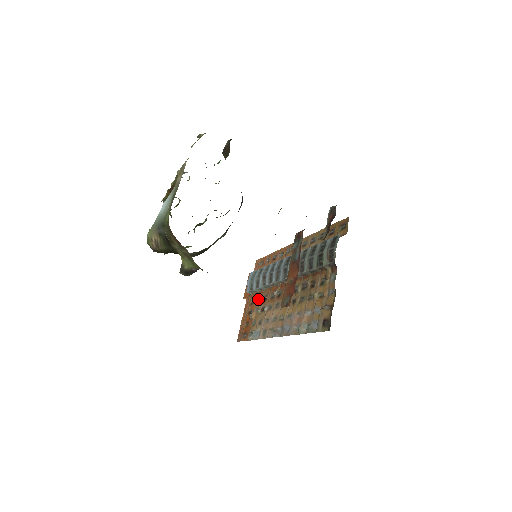
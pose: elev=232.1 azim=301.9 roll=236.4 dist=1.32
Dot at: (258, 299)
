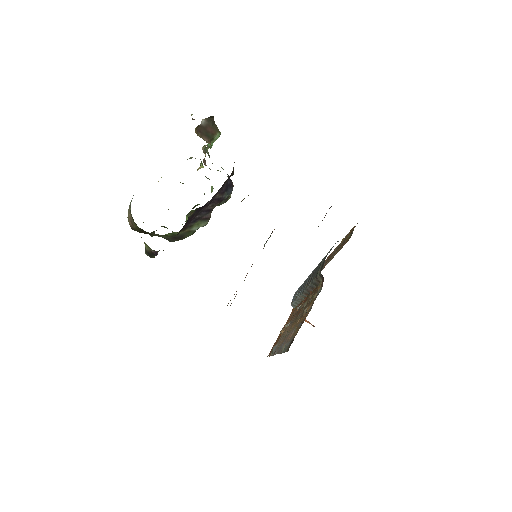
Dot at: occluded
